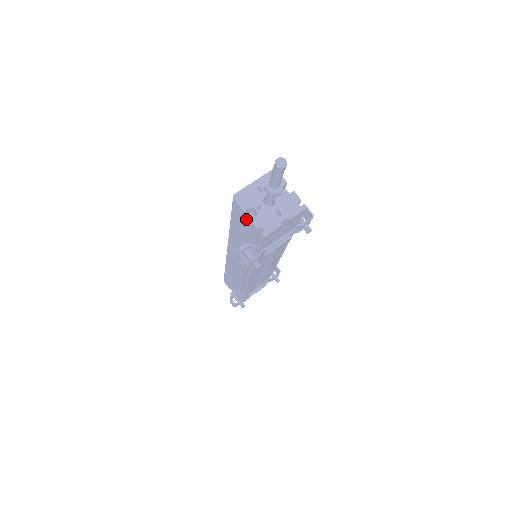
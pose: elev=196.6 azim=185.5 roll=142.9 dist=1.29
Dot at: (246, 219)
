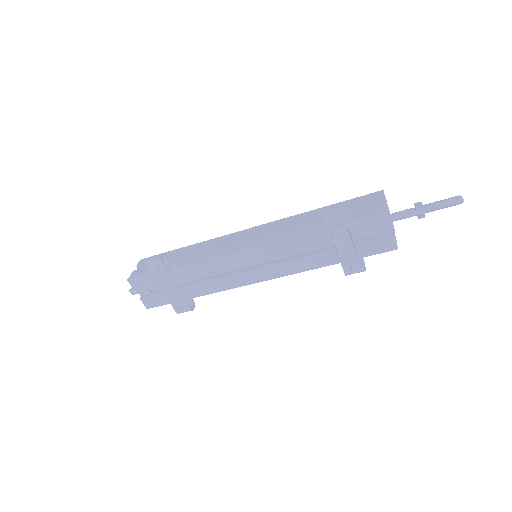
Dot at: (375, 201)
